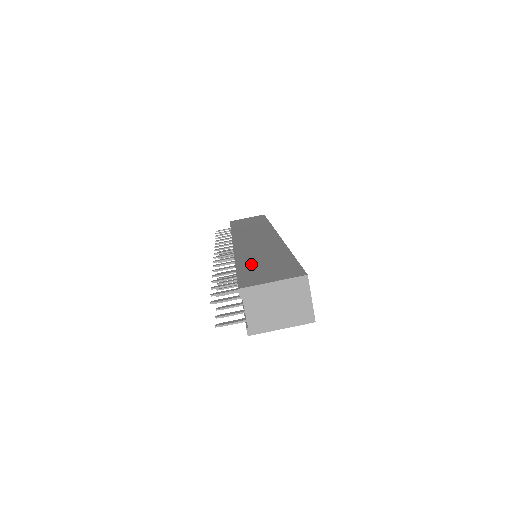
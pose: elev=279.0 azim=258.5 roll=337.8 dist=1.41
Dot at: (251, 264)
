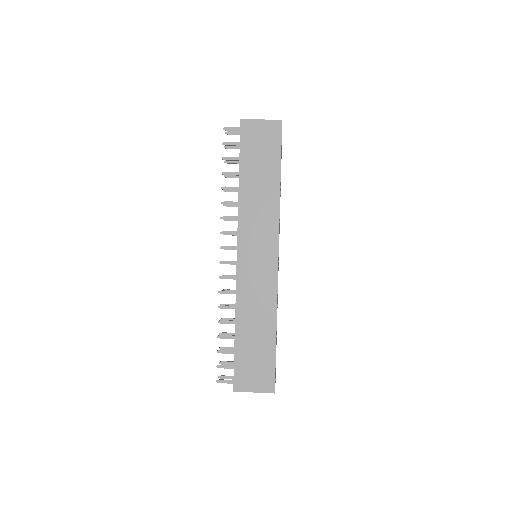
Dot at: occluded
